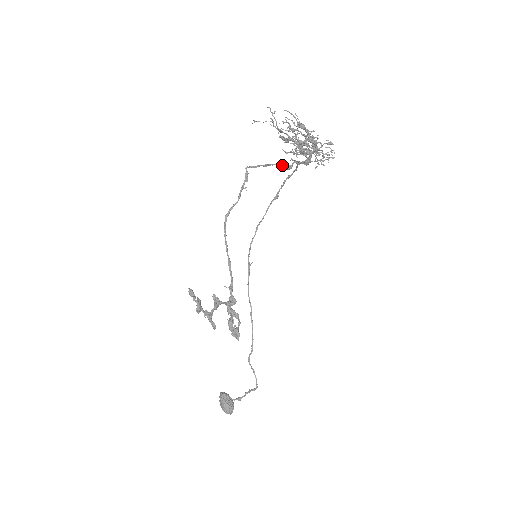
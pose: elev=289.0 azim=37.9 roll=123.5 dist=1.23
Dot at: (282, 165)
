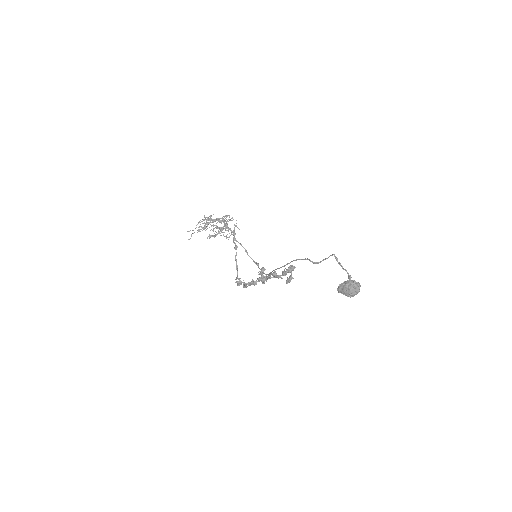
Dot at: (236, 252)
